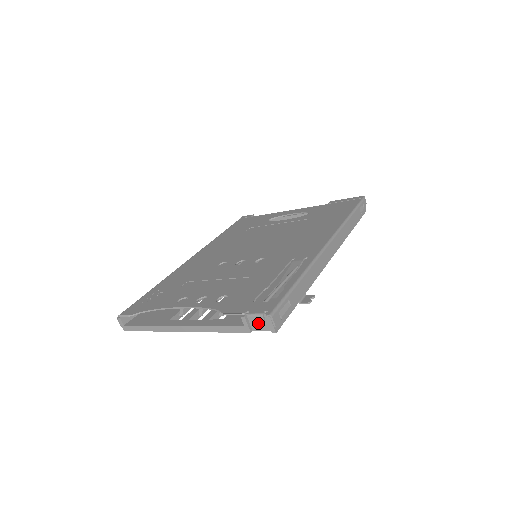
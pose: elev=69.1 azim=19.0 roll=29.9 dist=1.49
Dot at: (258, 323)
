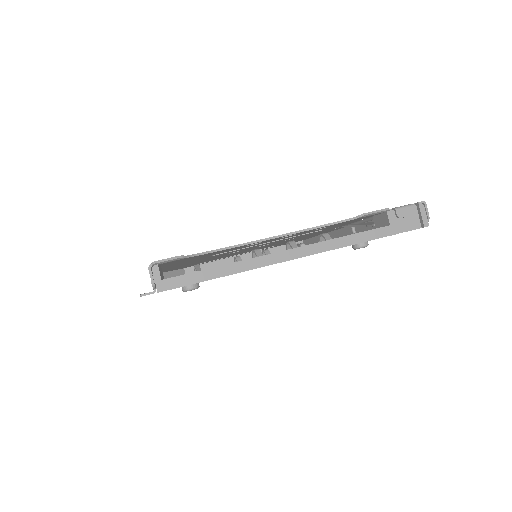
Dot at: (404, 221)
